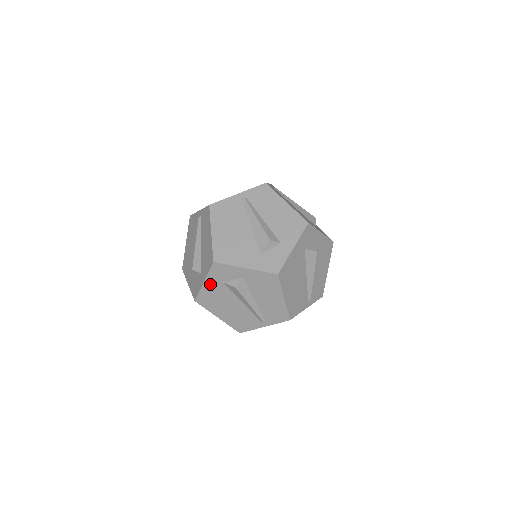
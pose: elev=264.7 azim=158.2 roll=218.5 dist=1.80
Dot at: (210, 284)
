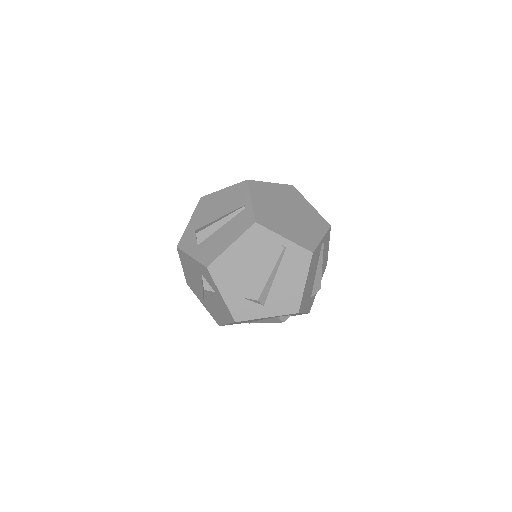
Dot at: occluded
